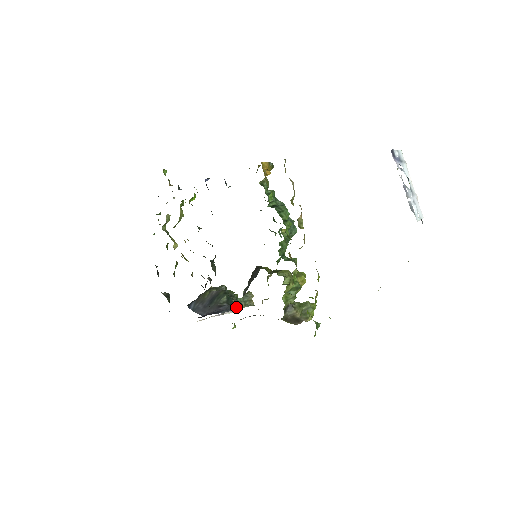
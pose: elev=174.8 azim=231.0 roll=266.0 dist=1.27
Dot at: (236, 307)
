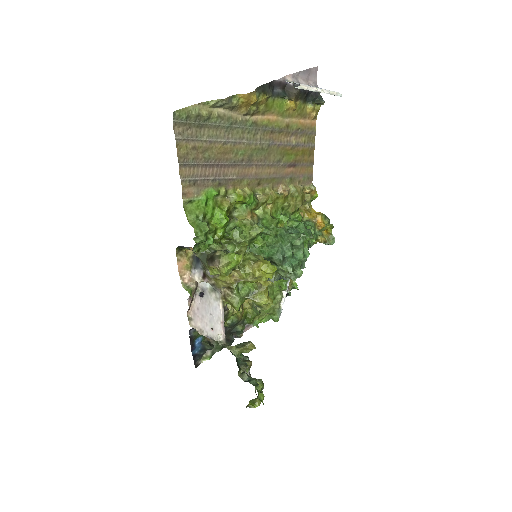
Dot at: (210, 292)
